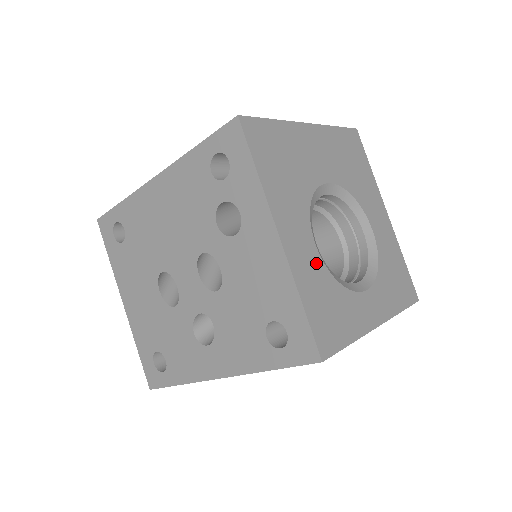
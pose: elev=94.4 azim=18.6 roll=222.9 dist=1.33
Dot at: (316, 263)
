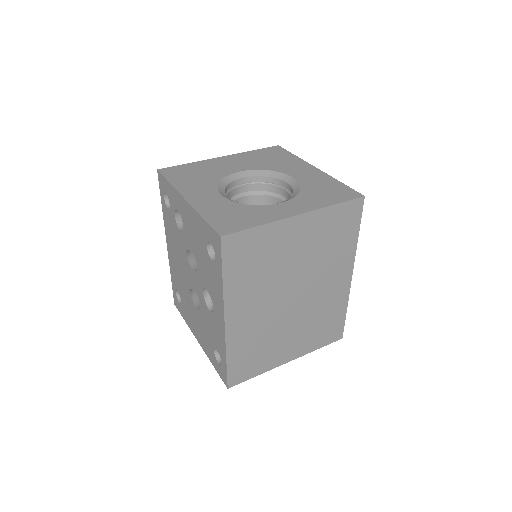
Dot at: (221, 202)
